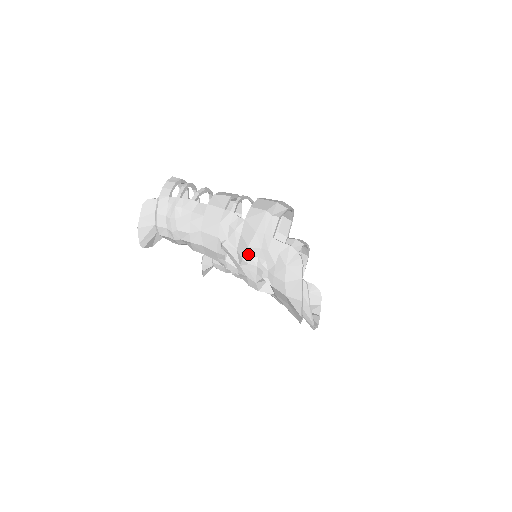
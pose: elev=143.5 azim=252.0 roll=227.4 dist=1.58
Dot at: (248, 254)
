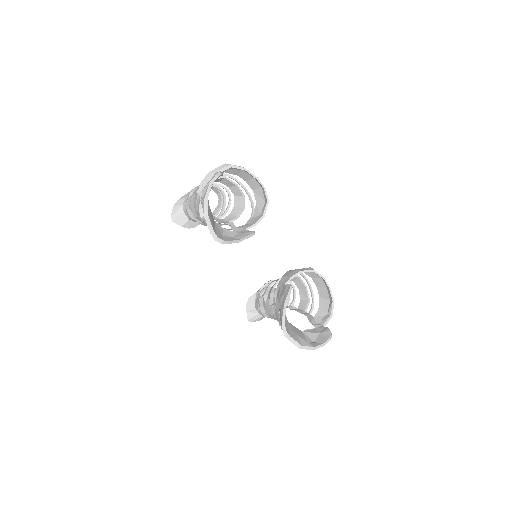
Dot at: (201, 188)
